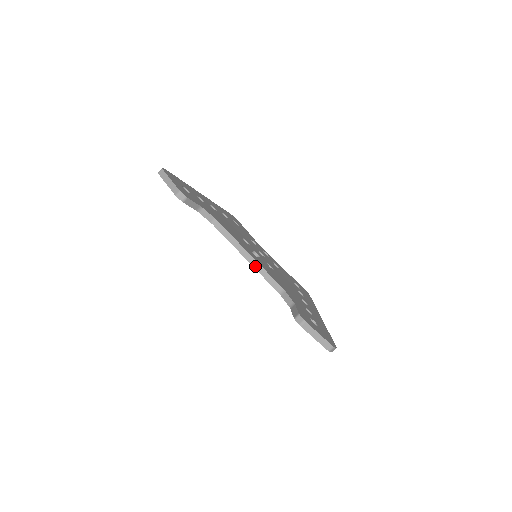
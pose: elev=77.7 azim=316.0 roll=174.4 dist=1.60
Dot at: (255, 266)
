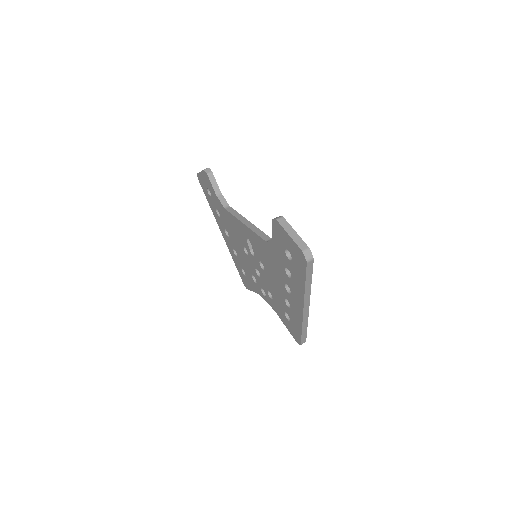
Dot at: (251, 227)
